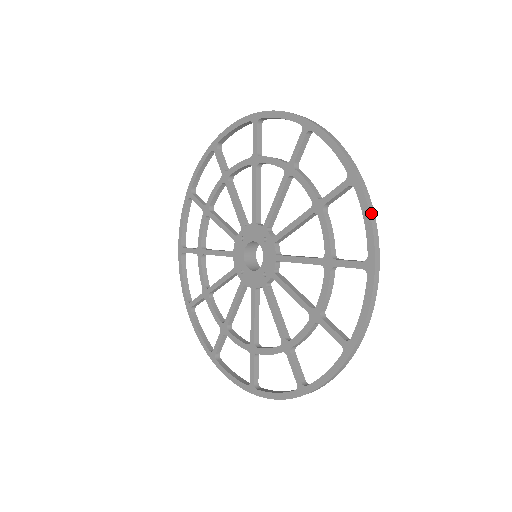
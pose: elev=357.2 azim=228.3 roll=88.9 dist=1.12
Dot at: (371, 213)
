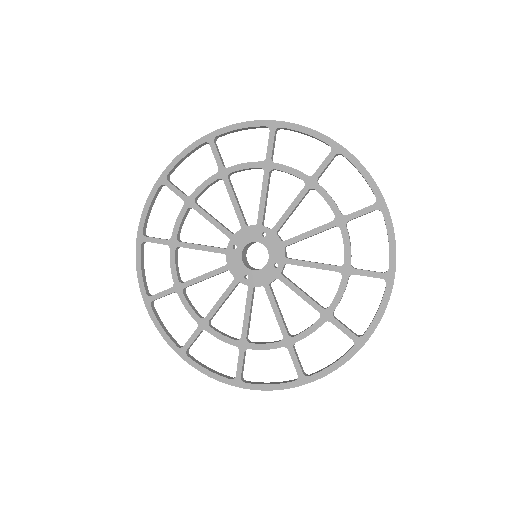
Dot at: (364, 167)
